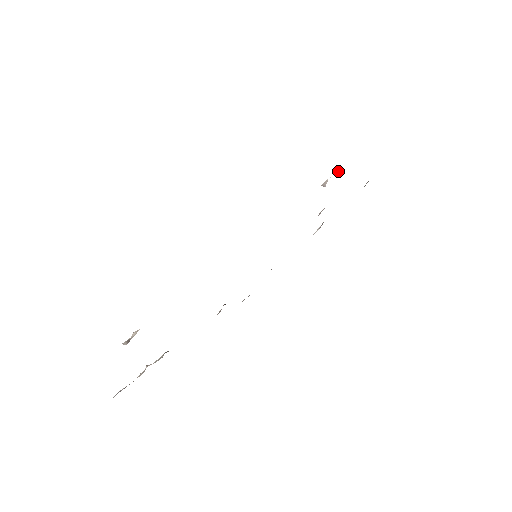
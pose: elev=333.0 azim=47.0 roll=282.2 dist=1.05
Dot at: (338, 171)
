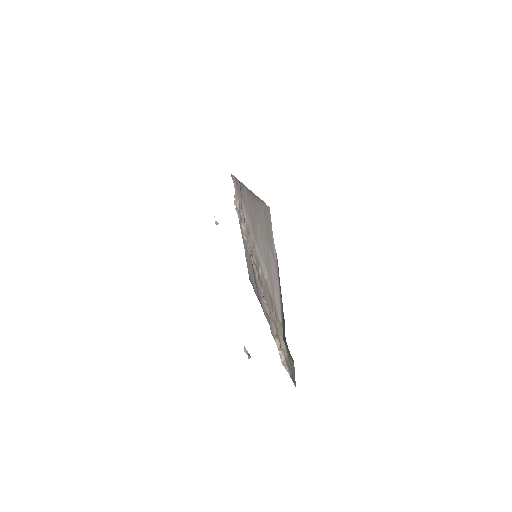
Dot at: occluded
